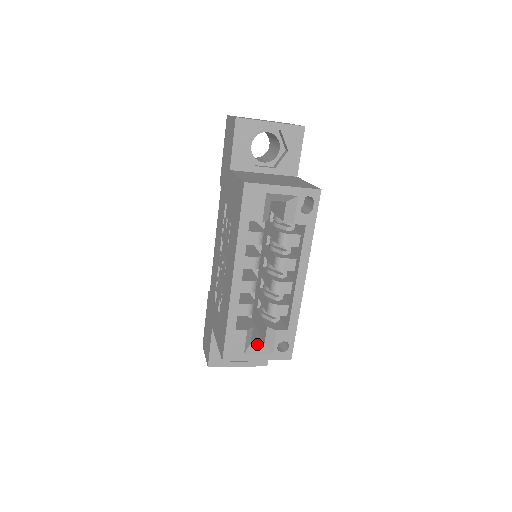
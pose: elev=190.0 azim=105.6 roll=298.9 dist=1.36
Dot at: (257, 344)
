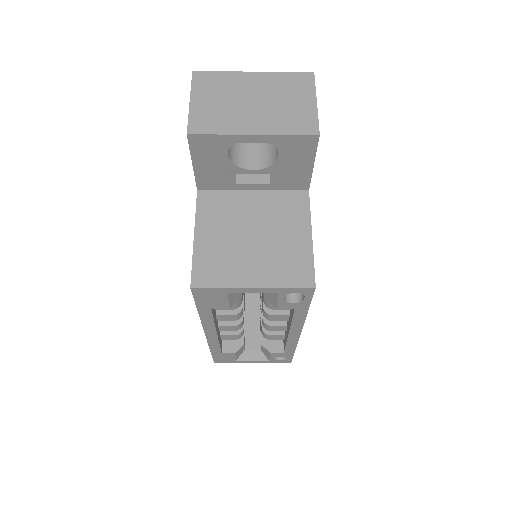
Dot at: (252, 351)
